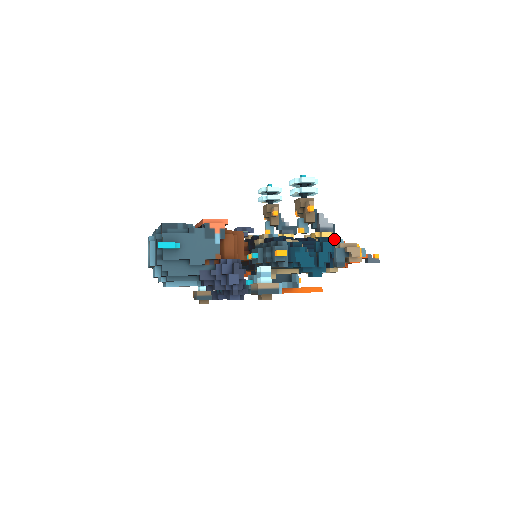
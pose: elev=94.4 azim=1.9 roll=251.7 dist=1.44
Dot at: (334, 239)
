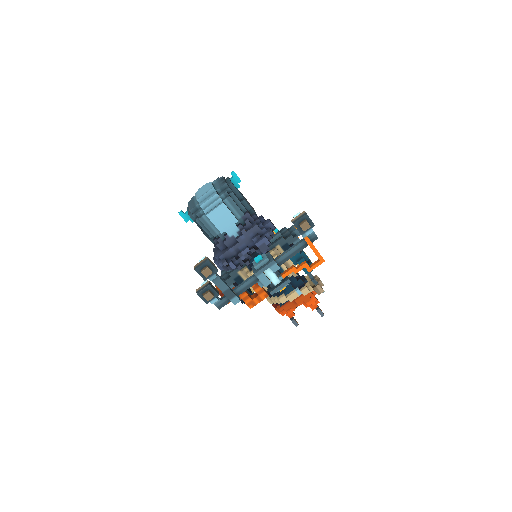
Dot at: occluded
